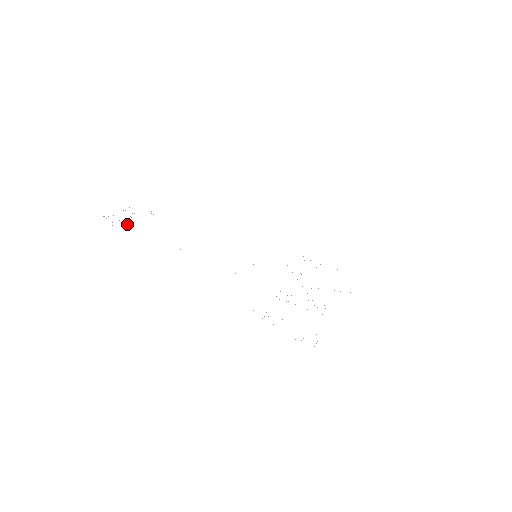
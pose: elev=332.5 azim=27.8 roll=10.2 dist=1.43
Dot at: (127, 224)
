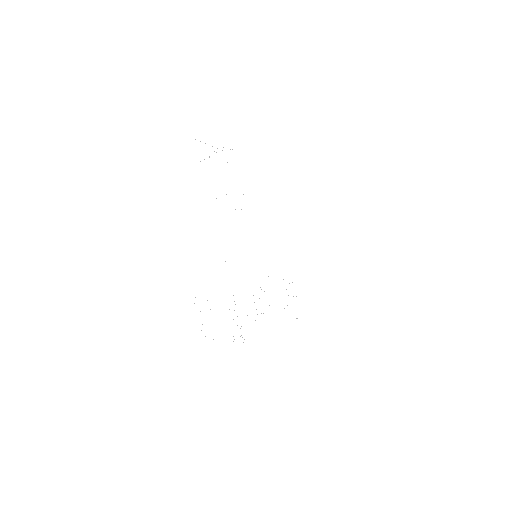
Dot at: occluded
